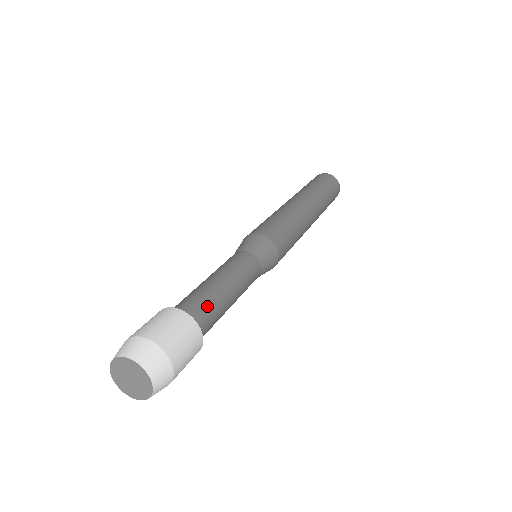
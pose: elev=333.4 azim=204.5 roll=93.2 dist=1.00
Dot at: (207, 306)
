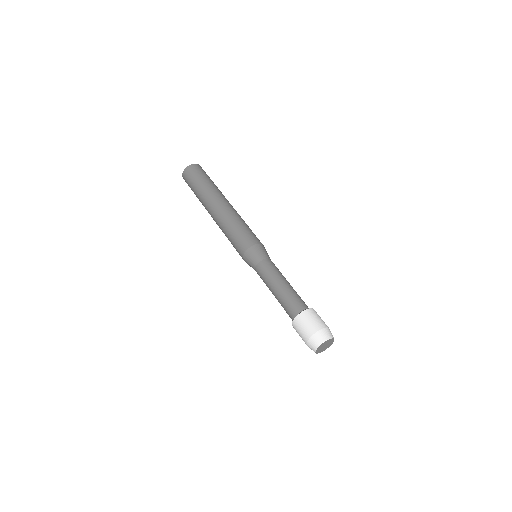
Dot at: (302, 300)
